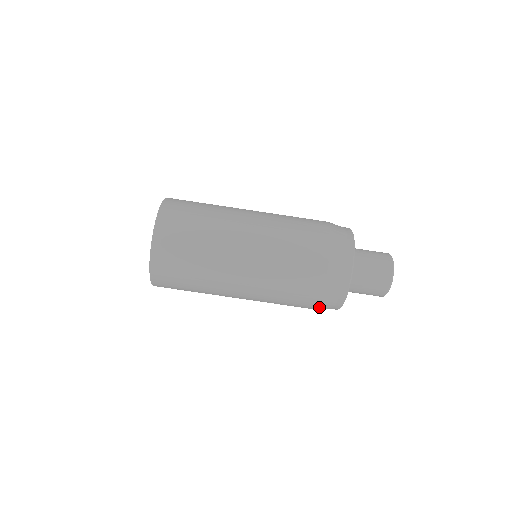
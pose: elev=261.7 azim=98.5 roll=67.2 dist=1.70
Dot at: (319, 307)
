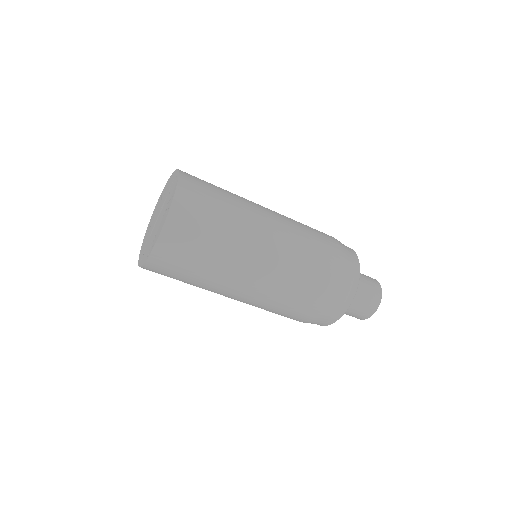
Dot at: (320, 315)
